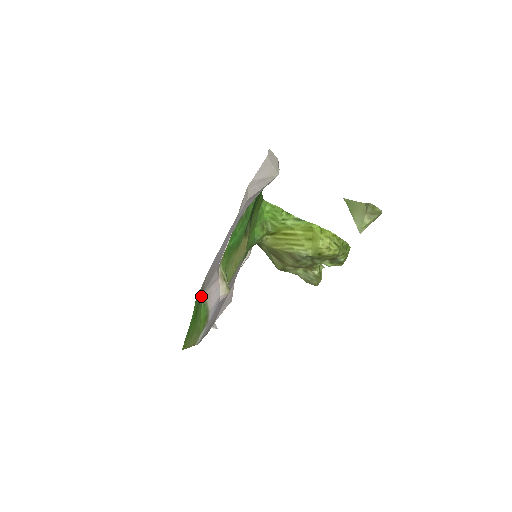
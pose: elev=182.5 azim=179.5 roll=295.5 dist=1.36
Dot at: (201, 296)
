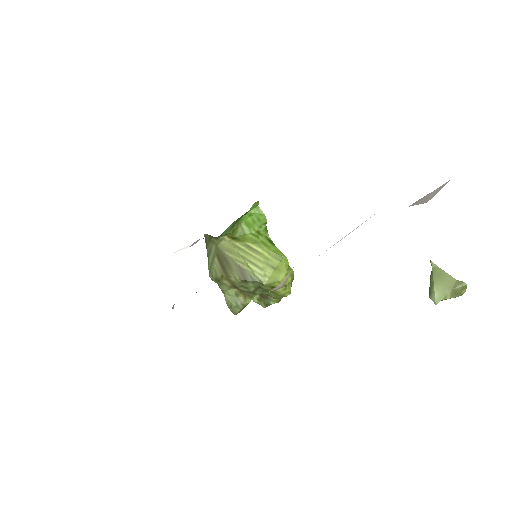
Dot at: occluded
